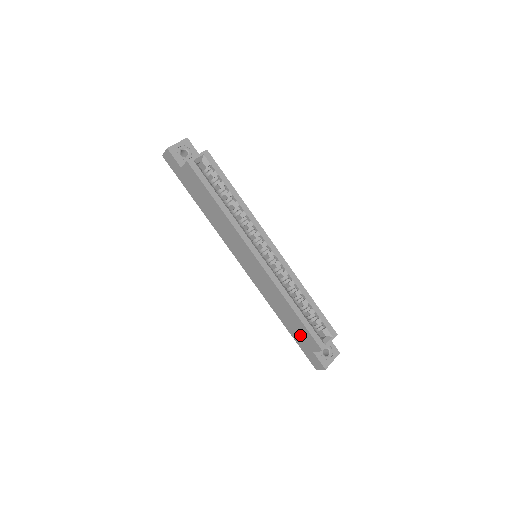
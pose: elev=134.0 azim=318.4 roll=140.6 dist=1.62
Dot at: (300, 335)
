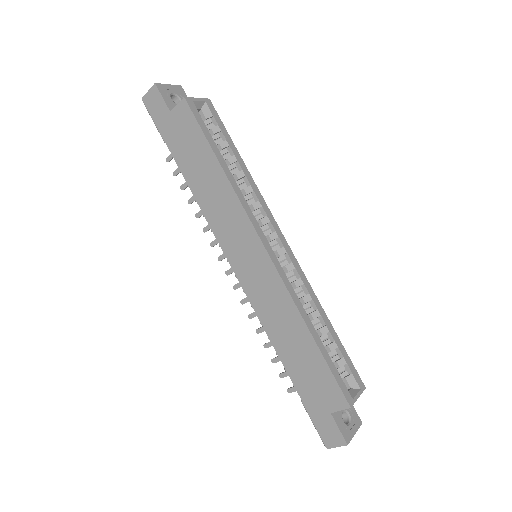
Dot at: (313, 383)
